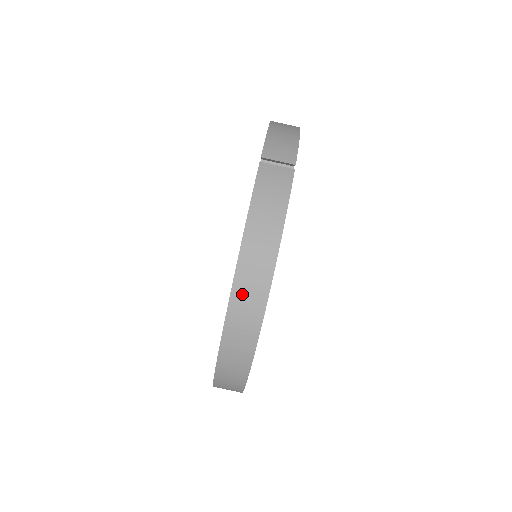
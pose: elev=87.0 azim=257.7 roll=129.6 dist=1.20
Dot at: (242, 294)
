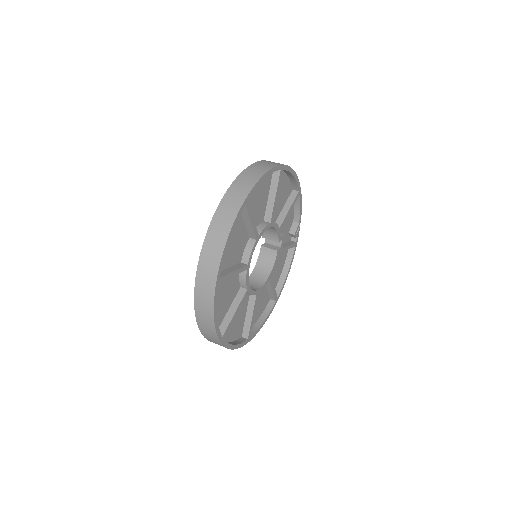
Dot at: occluded
